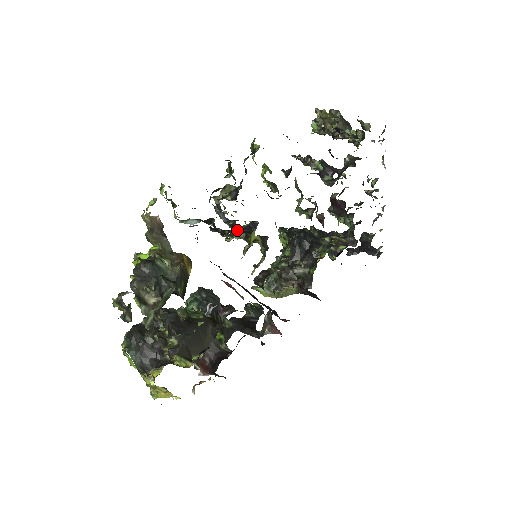
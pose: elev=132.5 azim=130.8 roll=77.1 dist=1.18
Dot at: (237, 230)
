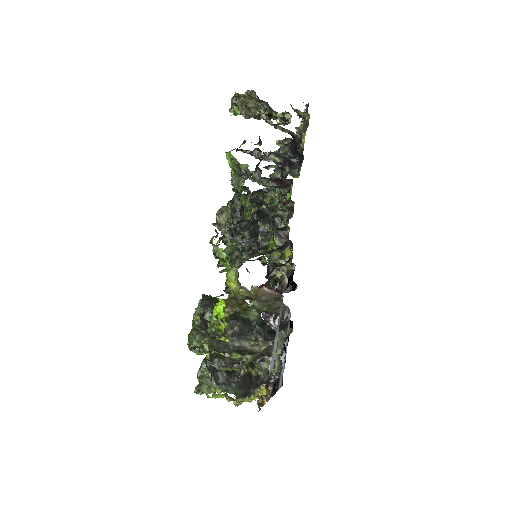
Dot at: occluded
